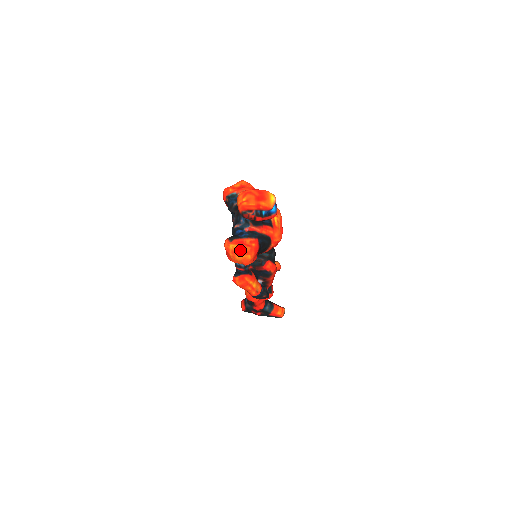
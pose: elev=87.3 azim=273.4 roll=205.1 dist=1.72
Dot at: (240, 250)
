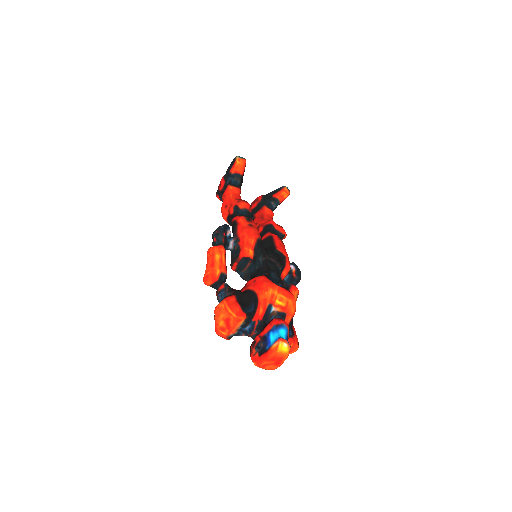
Dot at: occluded
